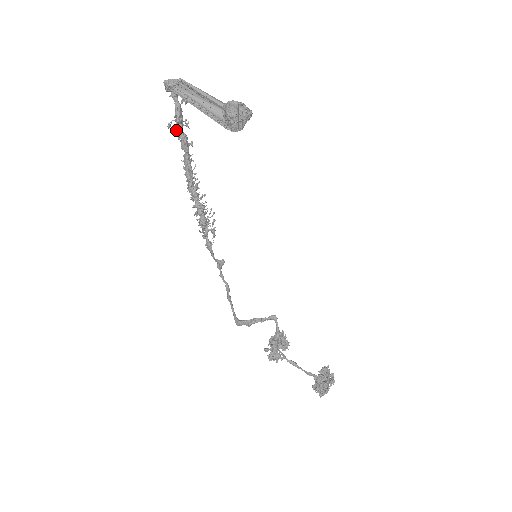
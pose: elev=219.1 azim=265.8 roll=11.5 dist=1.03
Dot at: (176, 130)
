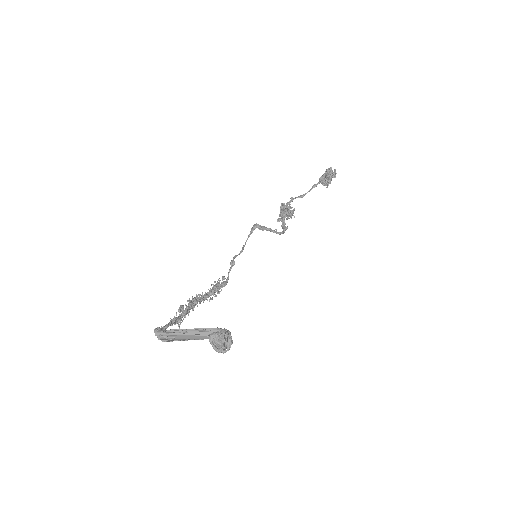
Dot at: occluded
